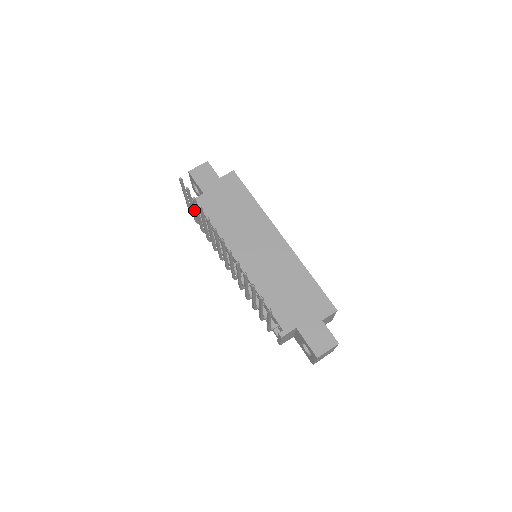
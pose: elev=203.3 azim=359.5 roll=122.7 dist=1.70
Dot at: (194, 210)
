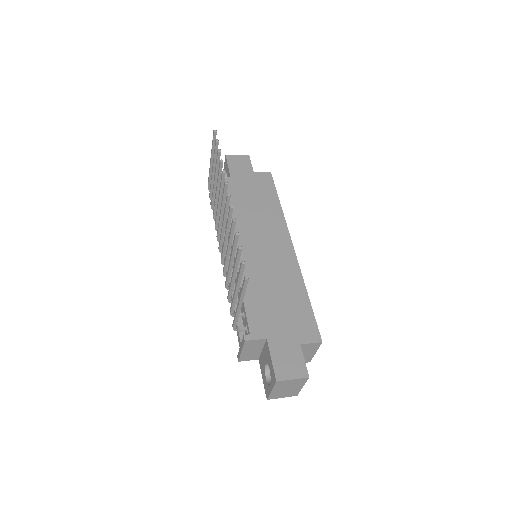
Dot at: occluded
